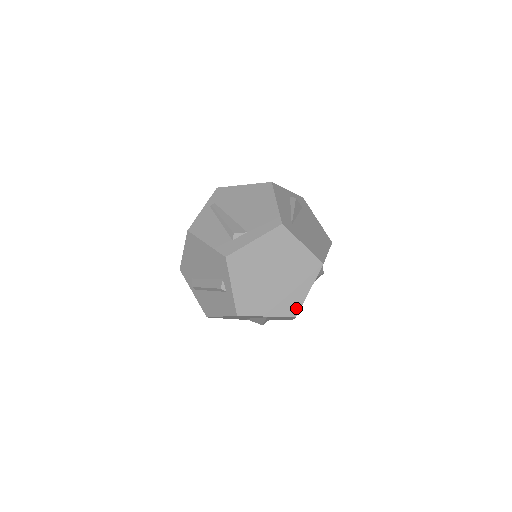
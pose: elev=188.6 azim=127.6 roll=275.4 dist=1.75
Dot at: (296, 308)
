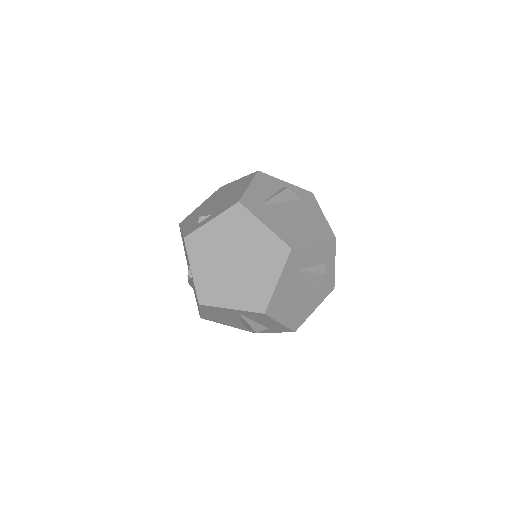
Dot at: (264, 302)
